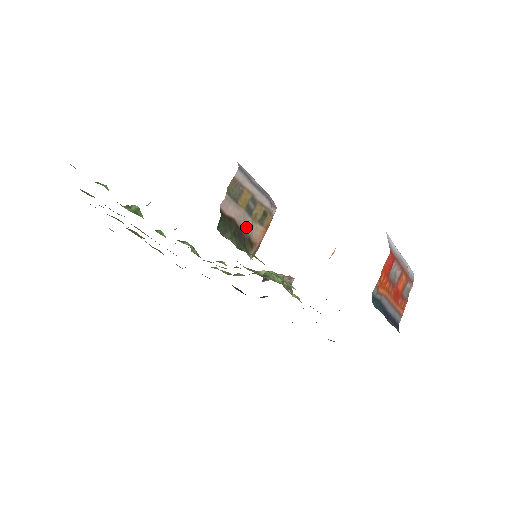
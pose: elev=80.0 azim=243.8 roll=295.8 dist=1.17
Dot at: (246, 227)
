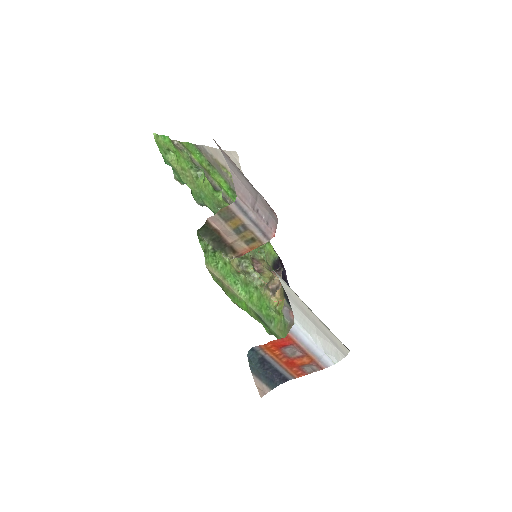
Dot at: (231, 239)
